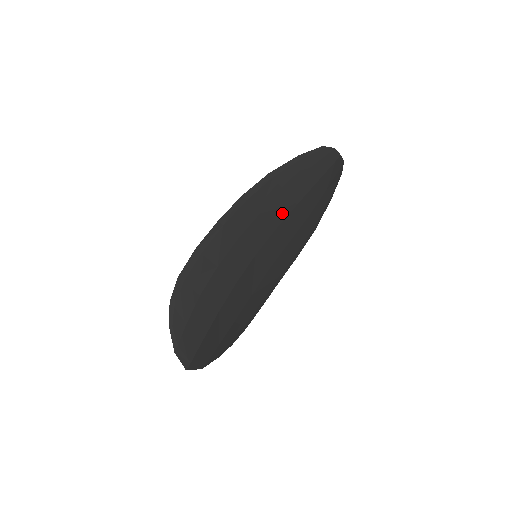
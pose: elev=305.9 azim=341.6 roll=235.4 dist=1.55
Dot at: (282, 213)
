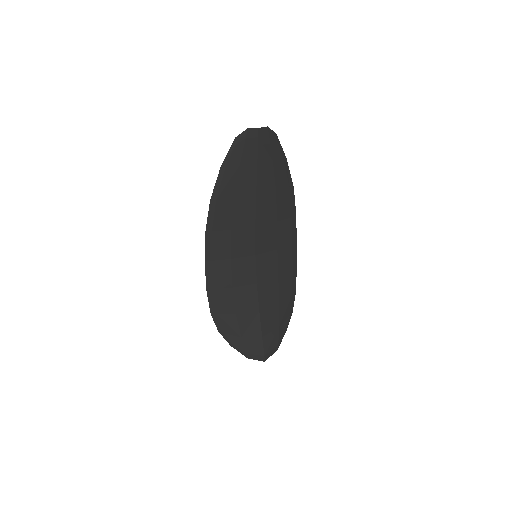
Dot at: (249, 213)
